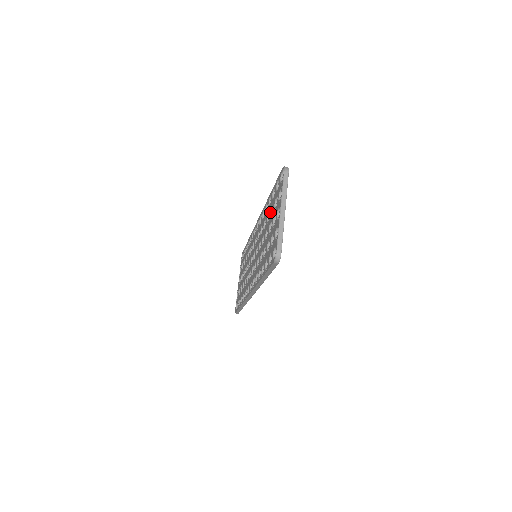
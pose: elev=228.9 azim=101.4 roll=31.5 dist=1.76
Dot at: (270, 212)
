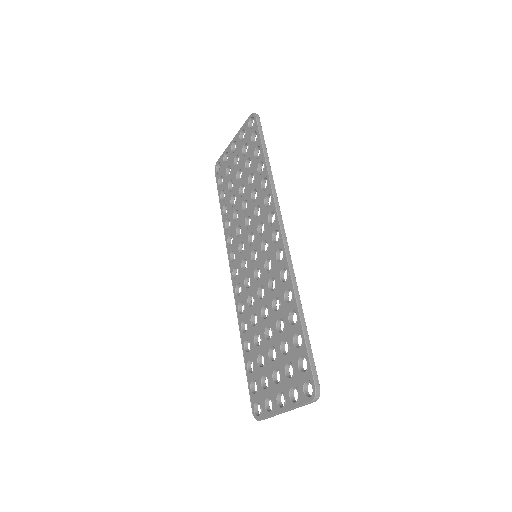
Dot at: (283, 341)
